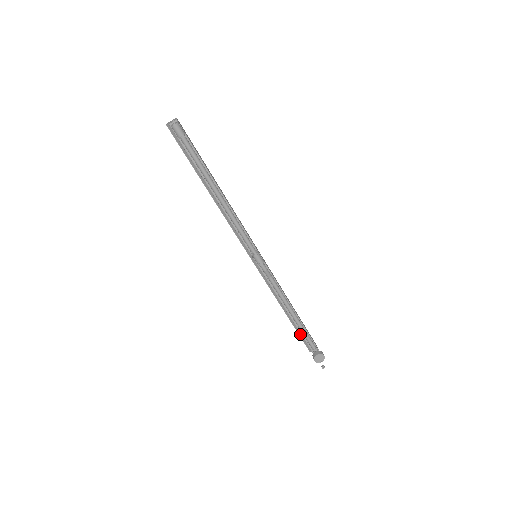
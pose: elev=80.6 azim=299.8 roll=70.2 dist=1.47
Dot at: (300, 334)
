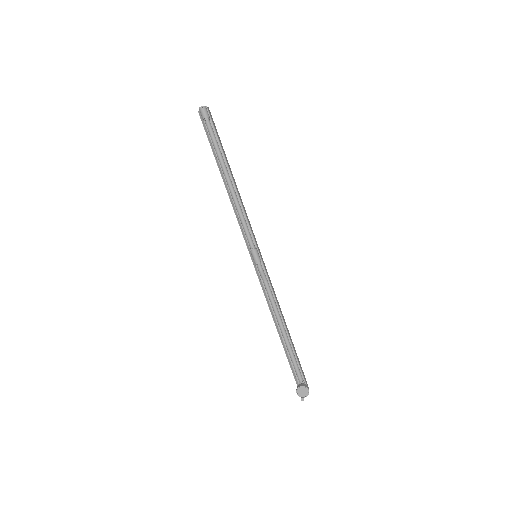
Dot at: (290, 361)
